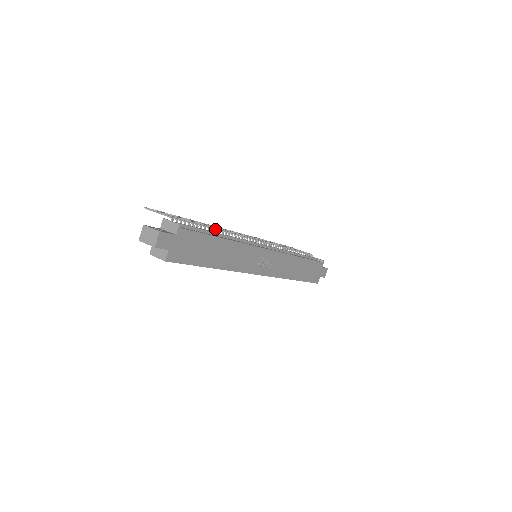
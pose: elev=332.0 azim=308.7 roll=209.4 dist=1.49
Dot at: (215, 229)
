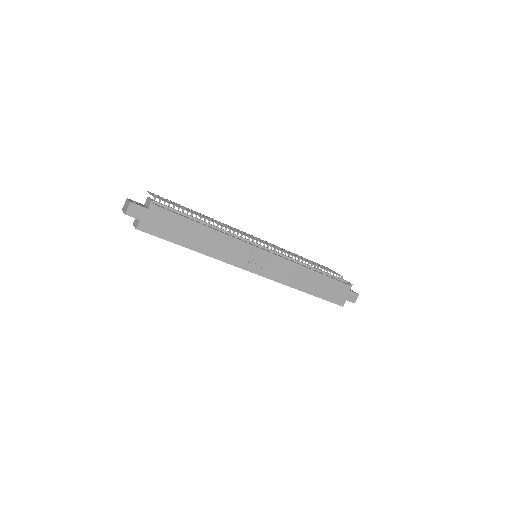
Dot at: (205, 218)
